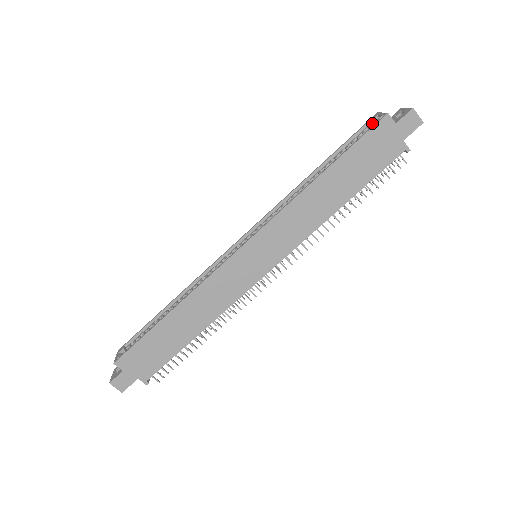
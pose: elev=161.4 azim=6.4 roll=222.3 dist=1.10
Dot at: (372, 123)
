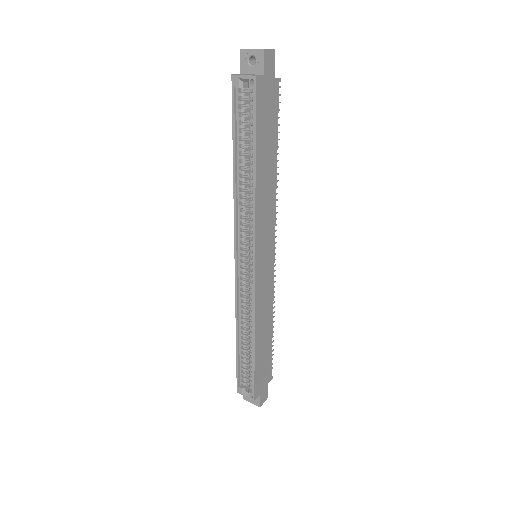
Dot at: (238, 88)
